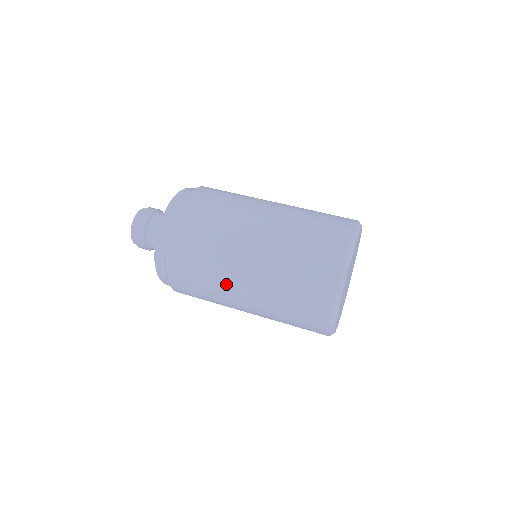
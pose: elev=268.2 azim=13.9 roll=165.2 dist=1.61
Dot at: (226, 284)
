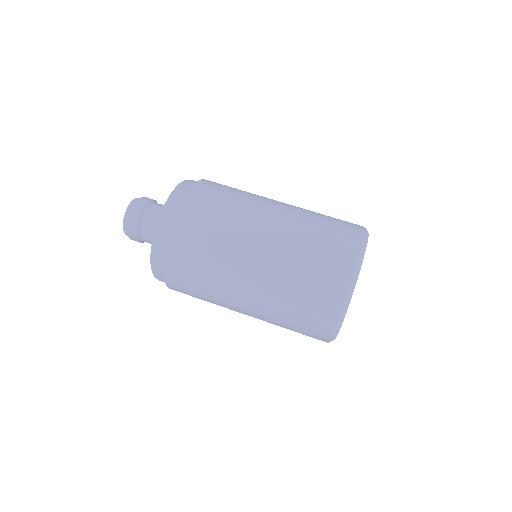
Dot at: (233, 263)
